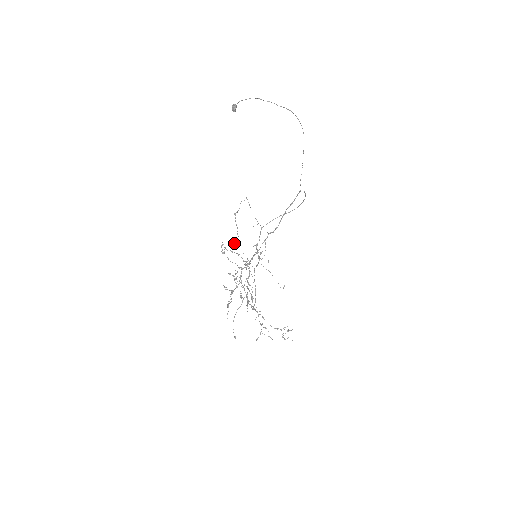
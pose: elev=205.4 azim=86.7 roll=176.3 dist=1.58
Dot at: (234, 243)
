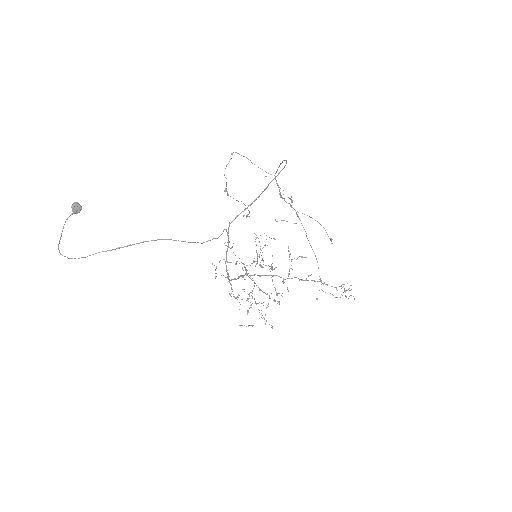
Dot at: occluded
